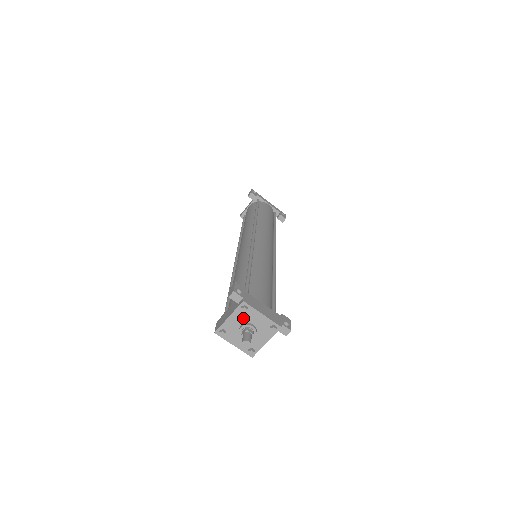
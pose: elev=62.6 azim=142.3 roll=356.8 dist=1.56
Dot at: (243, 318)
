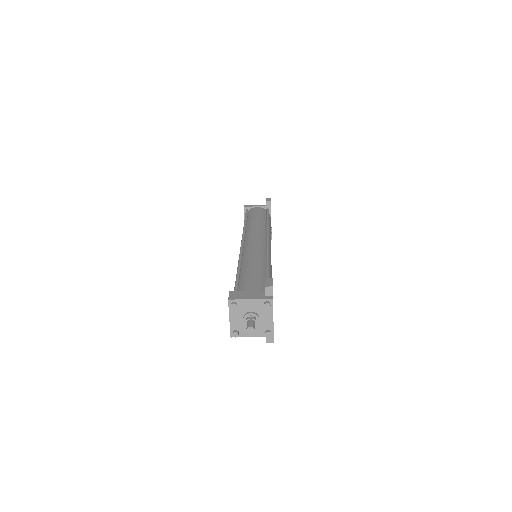
Dot at: (259, 309)
